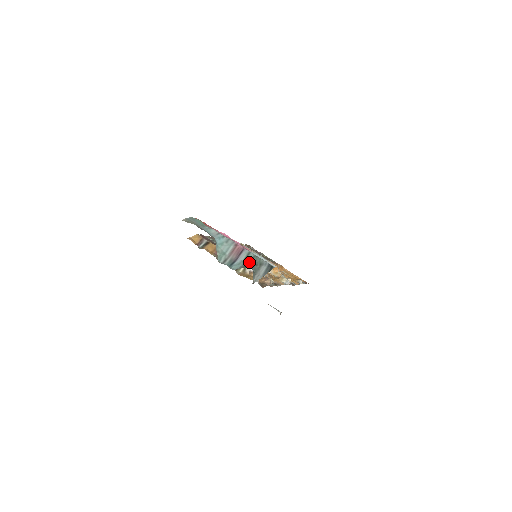
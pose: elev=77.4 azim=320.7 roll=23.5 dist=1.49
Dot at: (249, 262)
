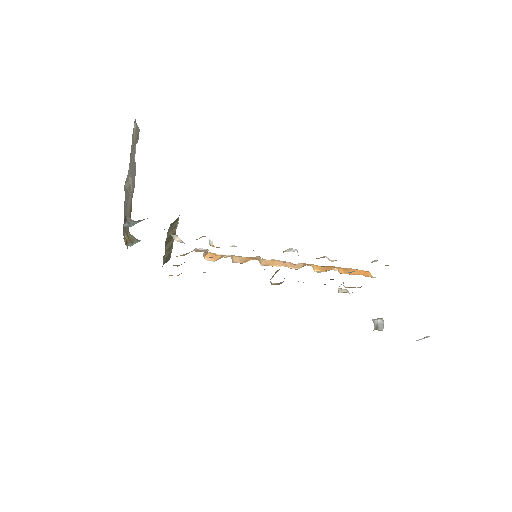
Dot at: occluded
